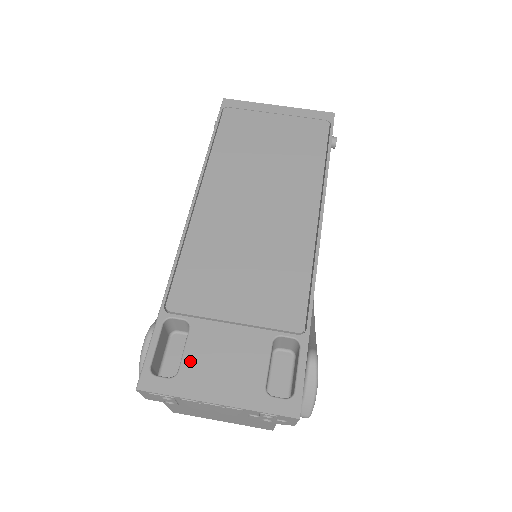
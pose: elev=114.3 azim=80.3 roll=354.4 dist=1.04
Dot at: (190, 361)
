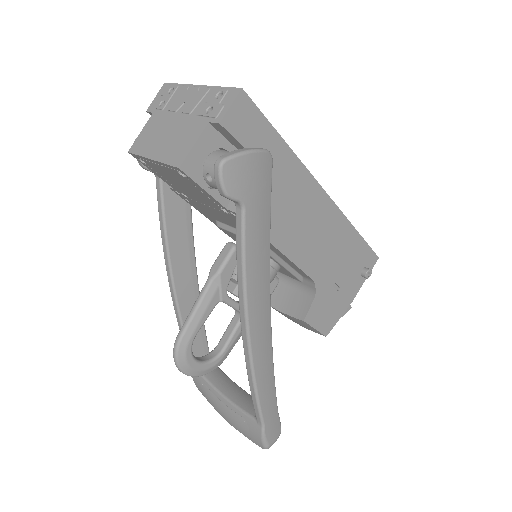
Dot at: occluded
